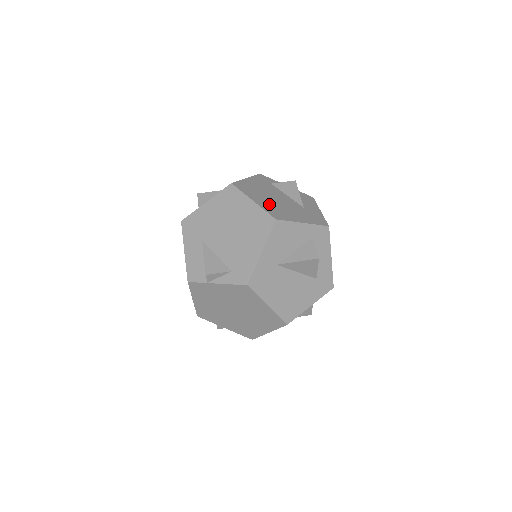
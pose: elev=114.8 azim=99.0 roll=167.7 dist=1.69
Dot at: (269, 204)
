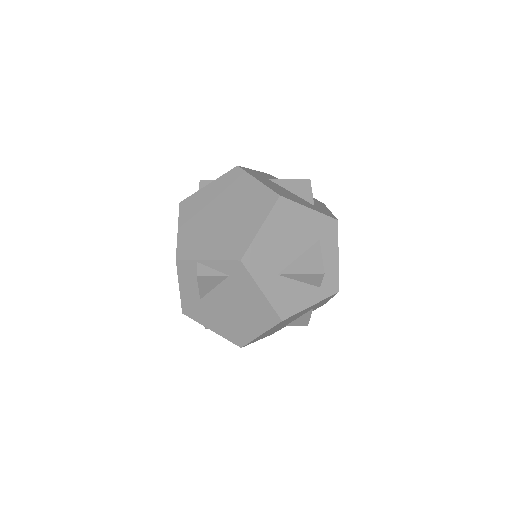
Dot at: occluded
